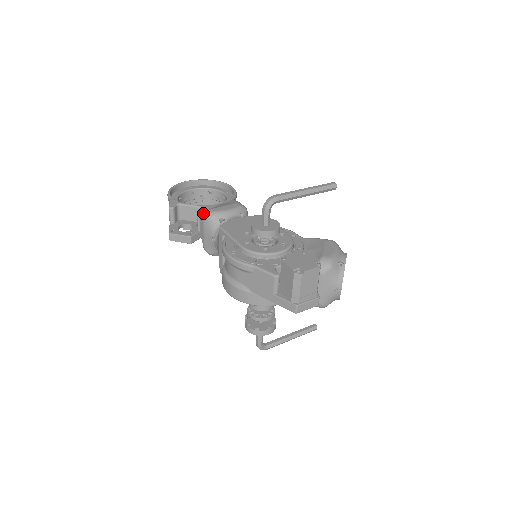
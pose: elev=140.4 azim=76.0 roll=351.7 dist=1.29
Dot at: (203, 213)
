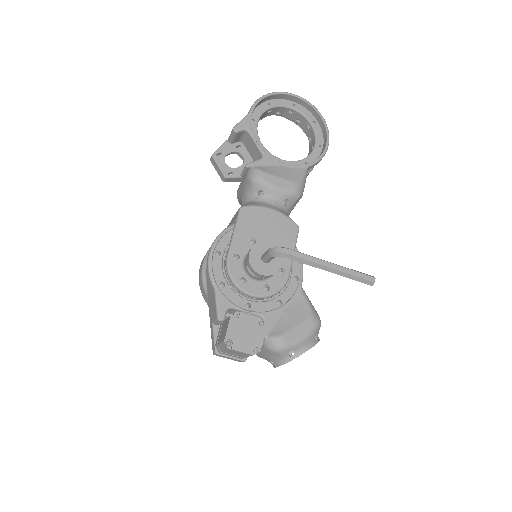
Dot at: (253, 167)
